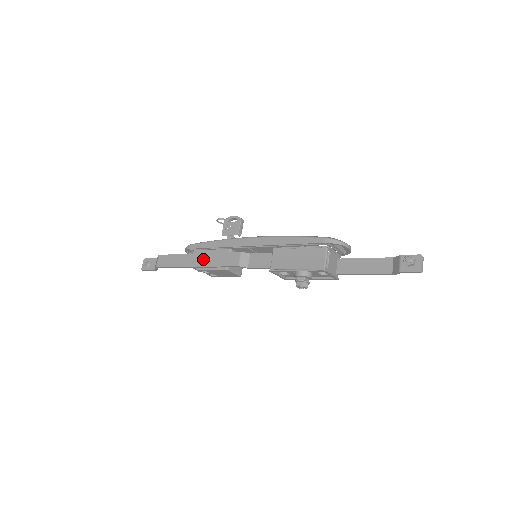
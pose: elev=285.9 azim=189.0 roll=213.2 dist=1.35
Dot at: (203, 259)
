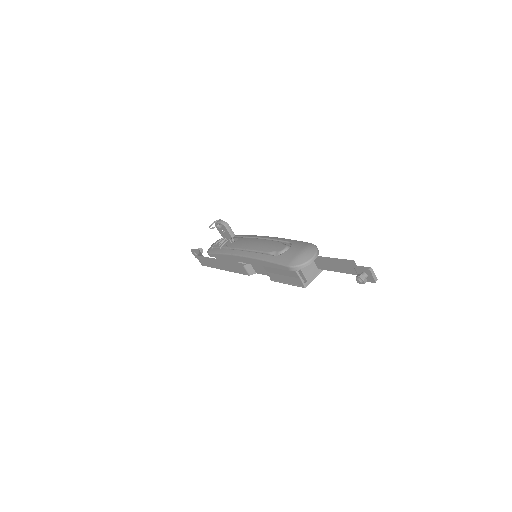
Dot at: (224, 266)
